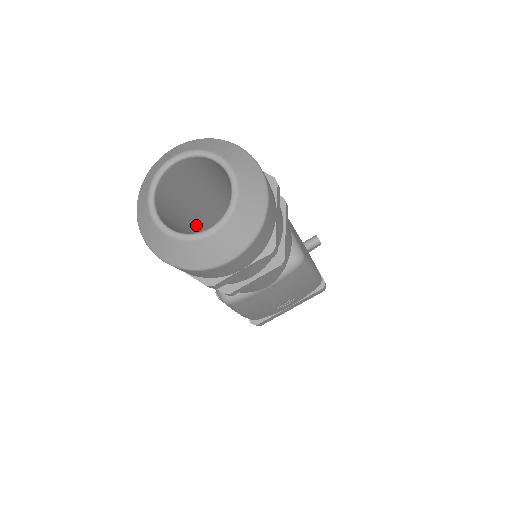
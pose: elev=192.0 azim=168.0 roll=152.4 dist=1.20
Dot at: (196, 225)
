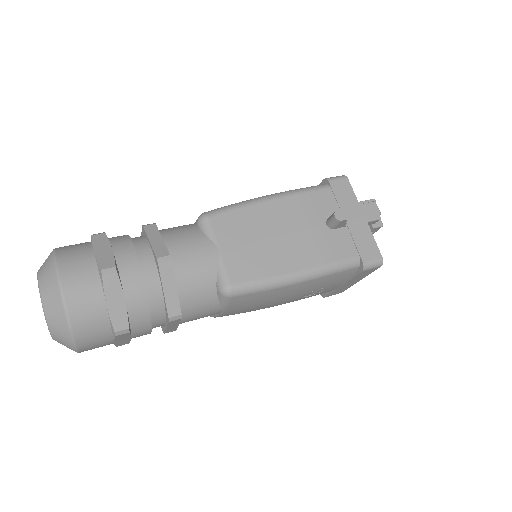
Dot at: occluded
